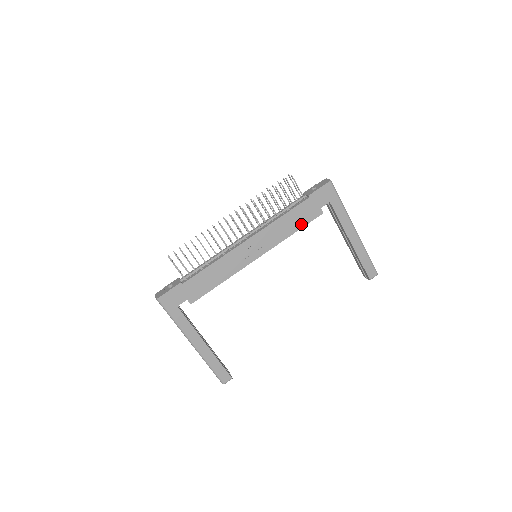
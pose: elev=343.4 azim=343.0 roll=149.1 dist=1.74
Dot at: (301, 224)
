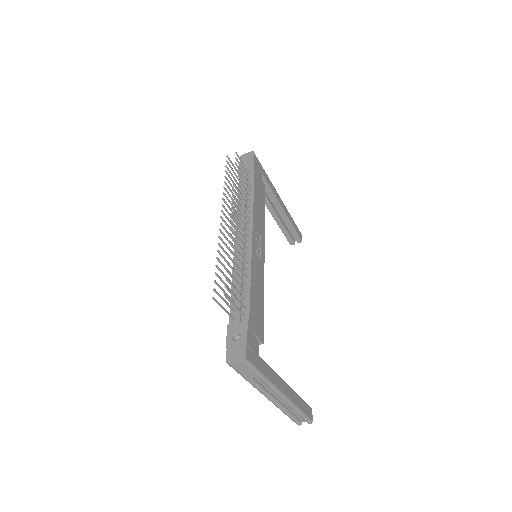
Dot at: (263, 203)
